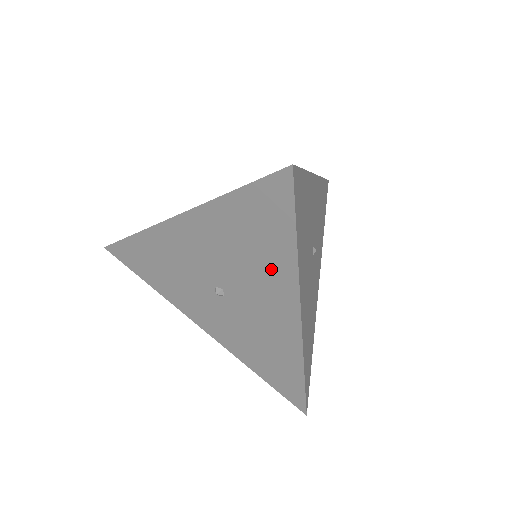
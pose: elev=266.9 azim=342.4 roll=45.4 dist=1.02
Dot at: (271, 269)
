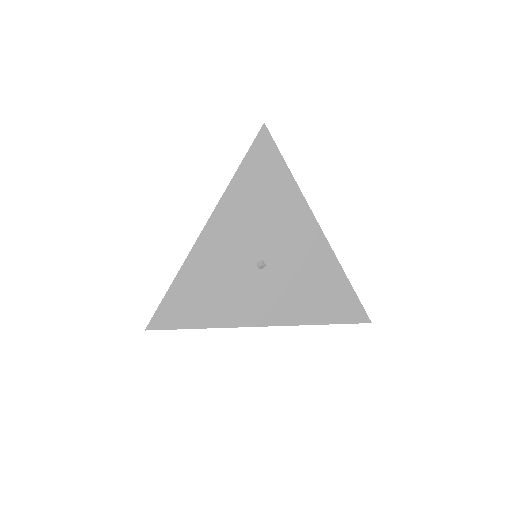
Dot at: (285, 205)
